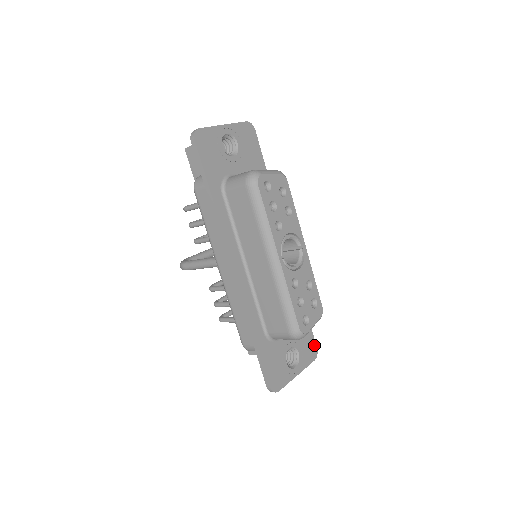
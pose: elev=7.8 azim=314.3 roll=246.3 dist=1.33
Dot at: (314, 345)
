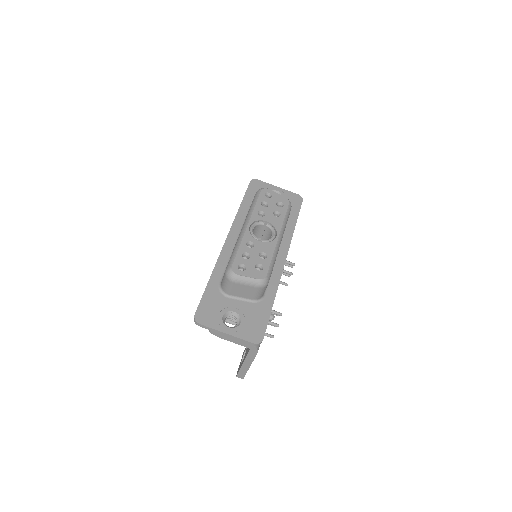
Dot at: (262, 334)
